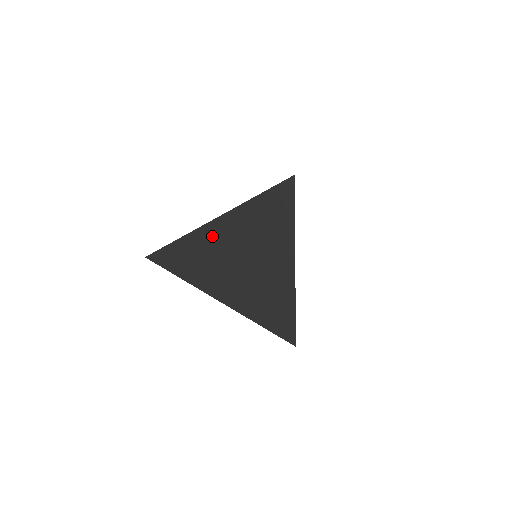
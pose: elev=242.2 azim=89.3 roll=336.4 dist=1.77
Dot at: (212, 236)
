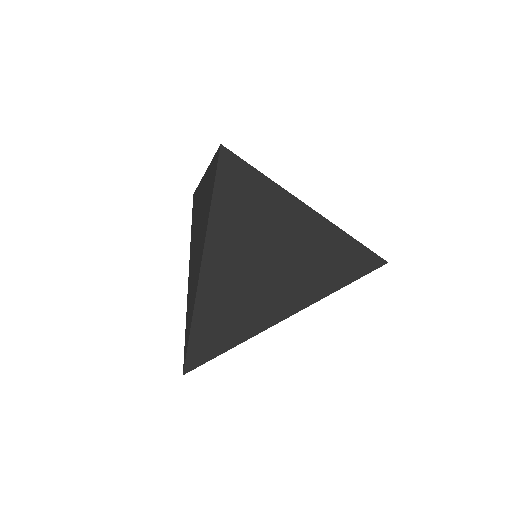
Dot at: (217, 281)
